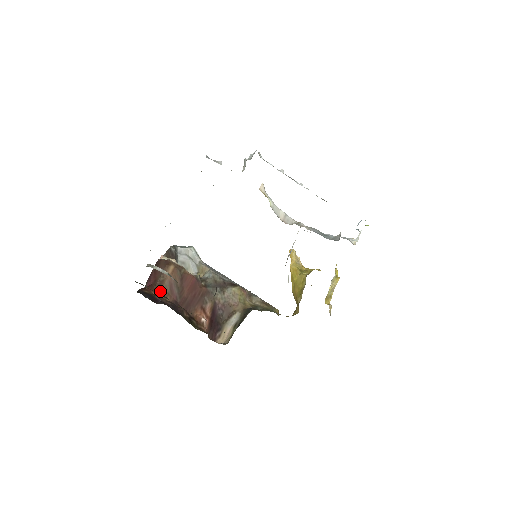
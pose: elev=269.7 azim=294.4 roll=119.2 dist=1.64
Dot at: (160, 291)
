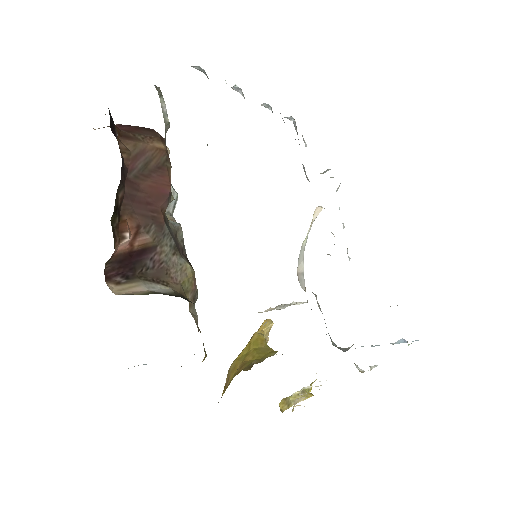
Dot at: (124, 139)
